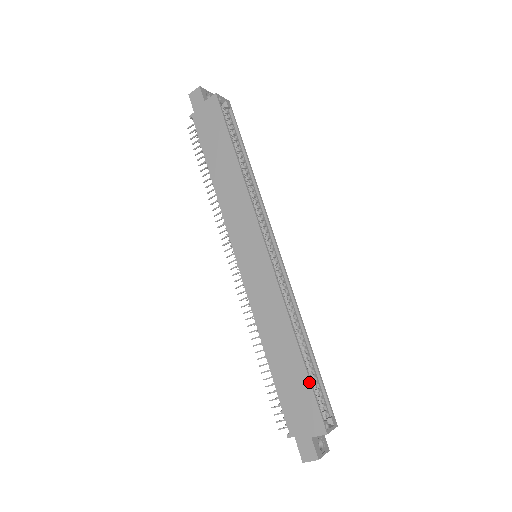
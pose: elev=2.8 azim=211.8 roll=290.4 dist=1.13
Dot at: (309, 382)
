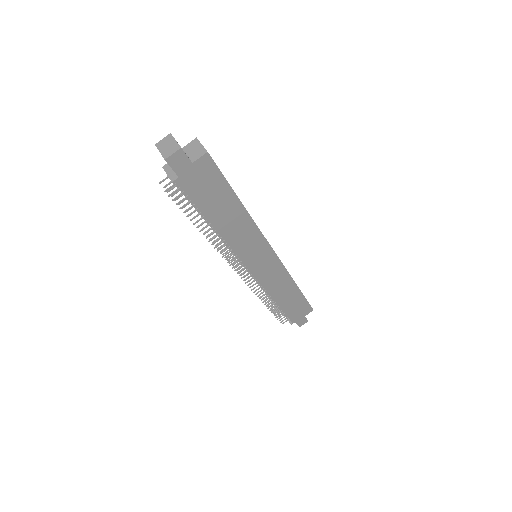
Dot at: (305, 298)
